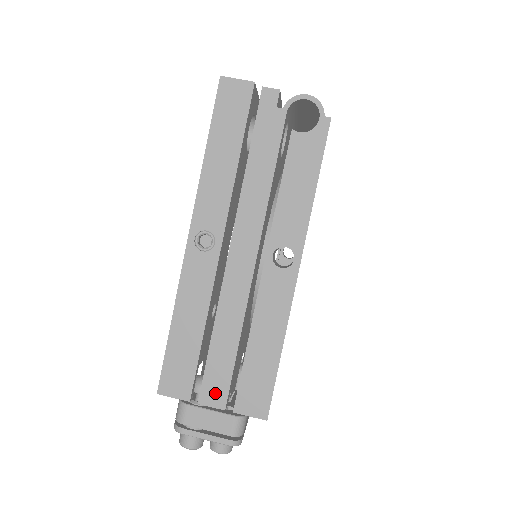
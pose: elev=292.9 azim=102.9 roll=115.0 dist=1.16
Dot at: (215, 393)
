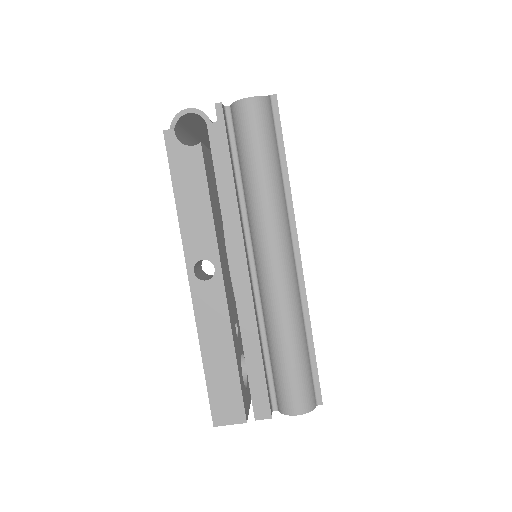
Dot at: occluded
